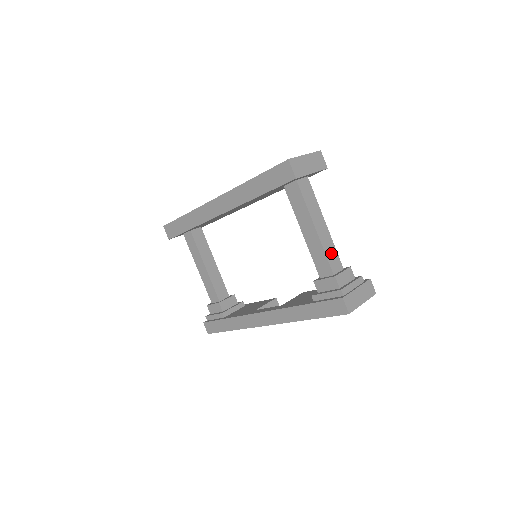
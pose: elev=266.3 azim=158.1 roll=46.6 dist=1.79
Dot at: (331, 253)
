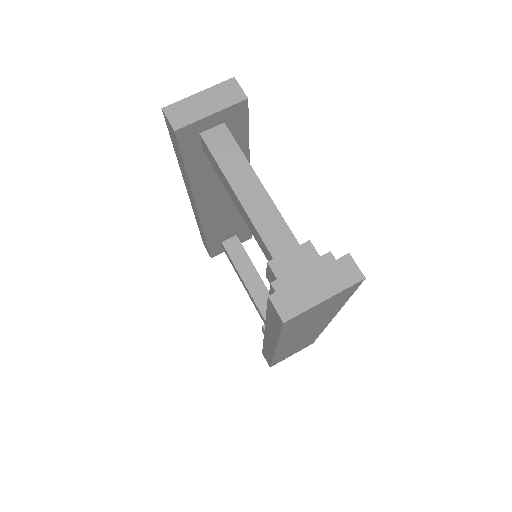
Dot at: (270, 226)
